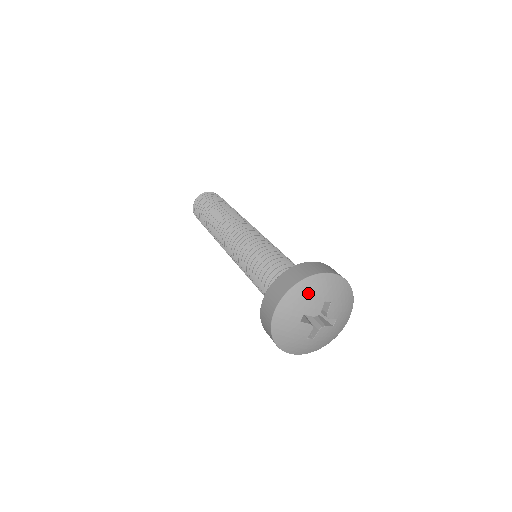
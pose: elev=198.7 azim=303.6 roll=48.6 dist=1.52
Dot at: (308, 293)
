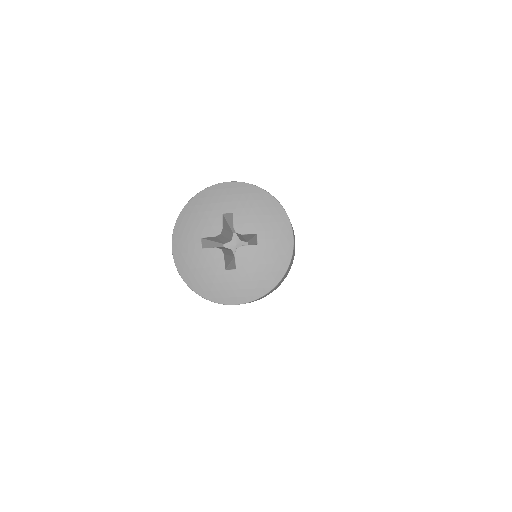
Dot at: (198, 211)
